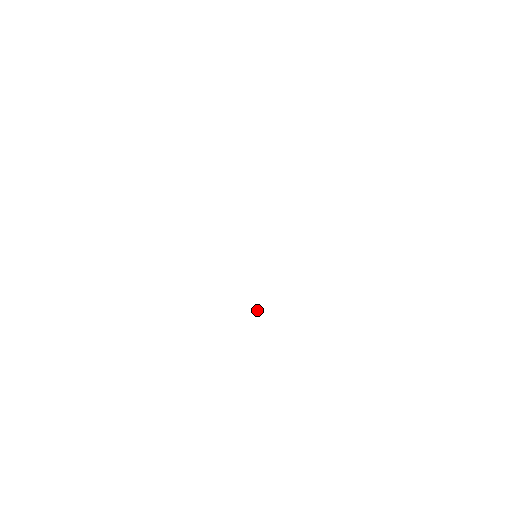
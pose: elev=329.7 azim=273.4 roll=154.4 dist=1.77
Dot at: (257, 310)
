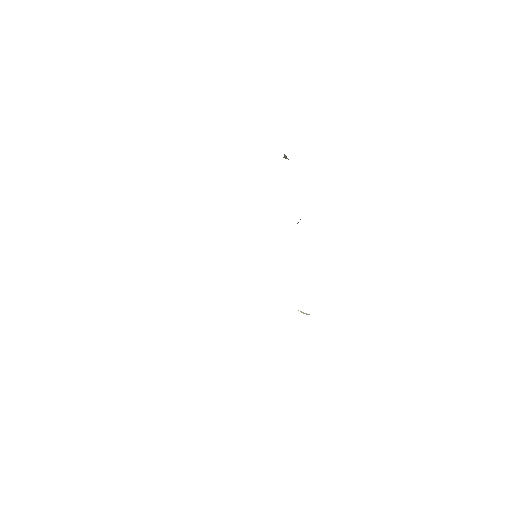
Dot at: occluded
